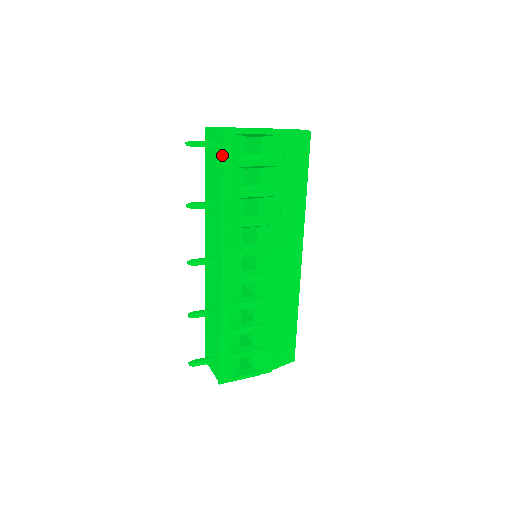
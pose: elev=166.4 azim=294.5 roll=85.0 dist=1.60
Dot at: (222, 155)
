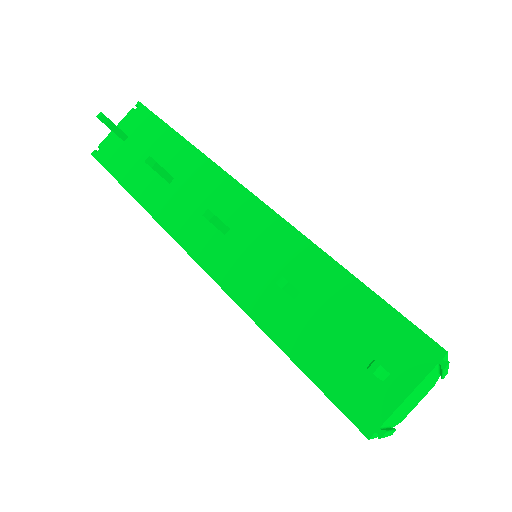
Dot at: (154, 115)
